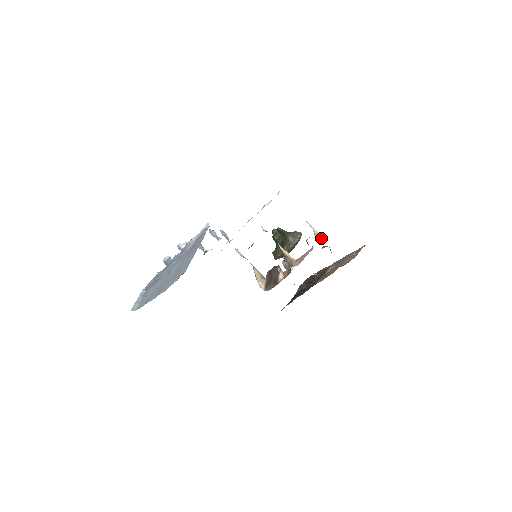
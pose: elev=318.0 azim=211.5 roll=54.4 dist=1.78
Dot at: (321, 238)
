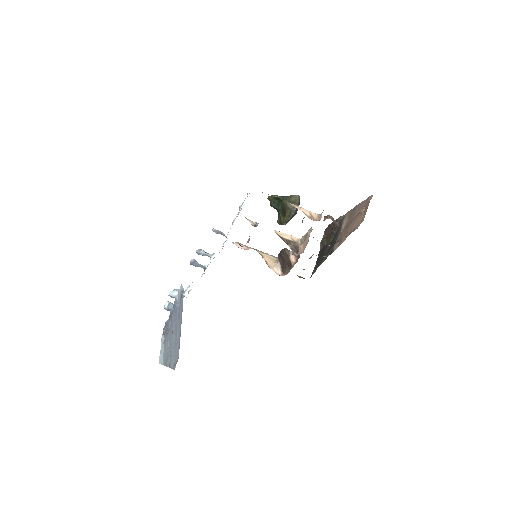
Dot at: (316, 216)
